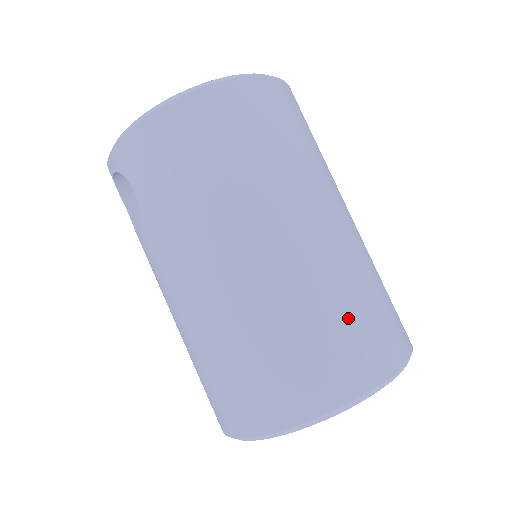
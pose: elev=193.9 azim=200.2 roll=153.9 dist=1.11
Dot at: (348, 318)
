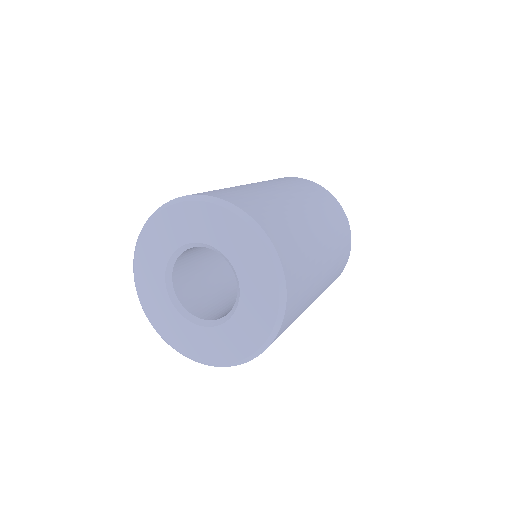
Dot at: (251, 195)
